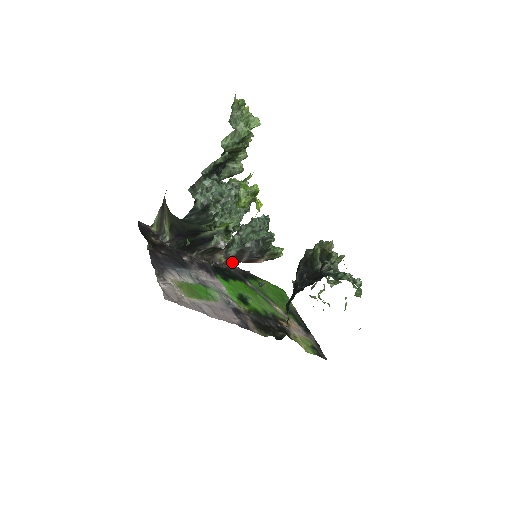
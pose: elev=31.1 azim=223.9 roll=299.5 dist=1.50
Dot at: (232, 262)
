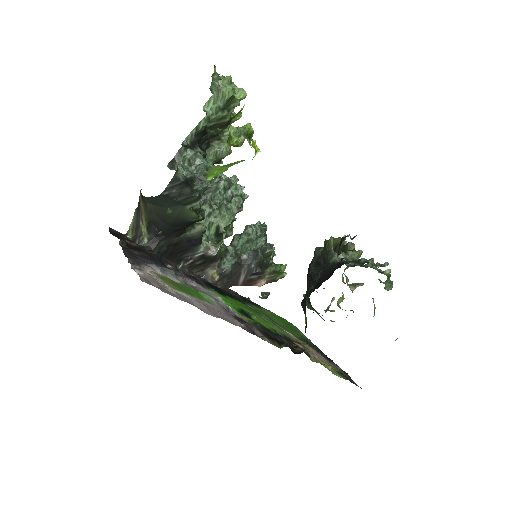
Dot at: (227, 284)
